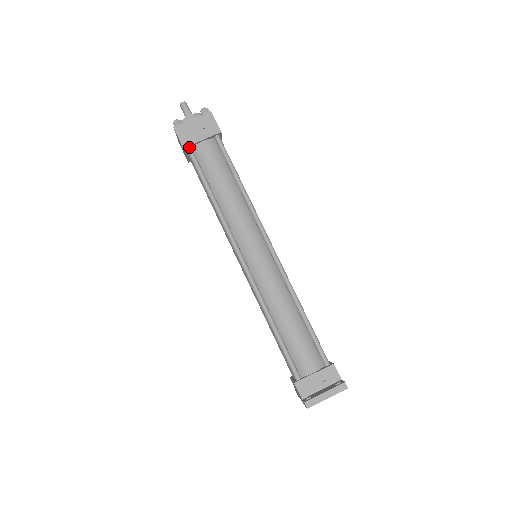
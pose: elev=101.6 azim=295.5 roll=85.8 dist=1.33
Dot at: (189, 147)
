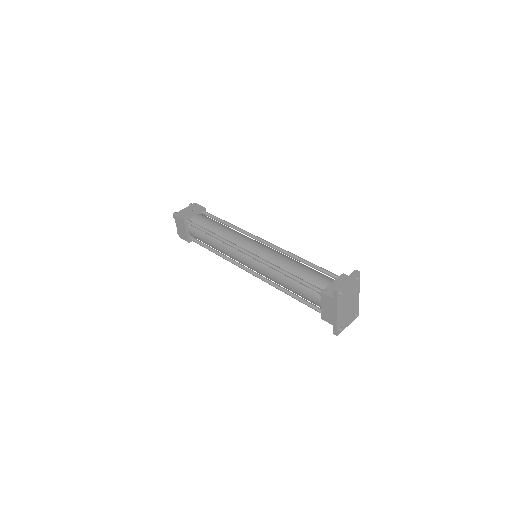
Dot at: (187, 220)
